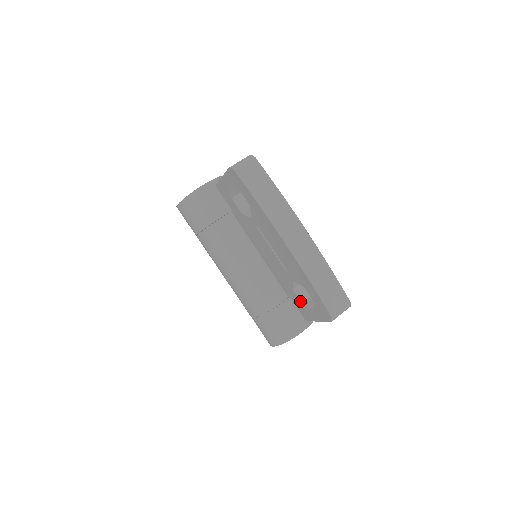
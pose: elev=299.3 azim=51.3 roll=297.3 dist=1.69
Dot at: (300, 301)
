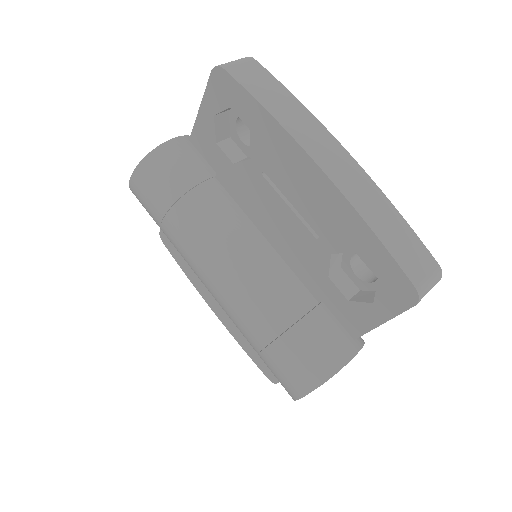
Dot at: (344, 296)
